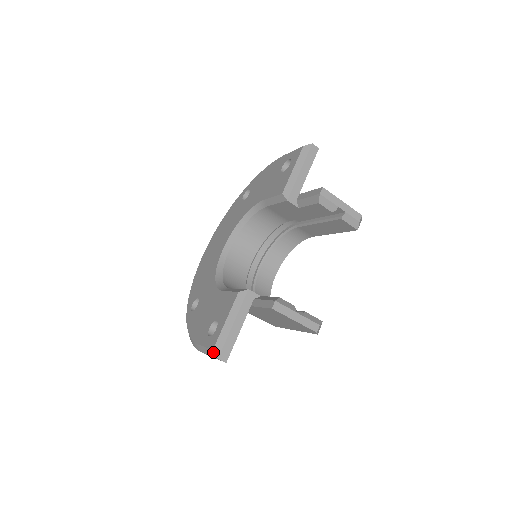
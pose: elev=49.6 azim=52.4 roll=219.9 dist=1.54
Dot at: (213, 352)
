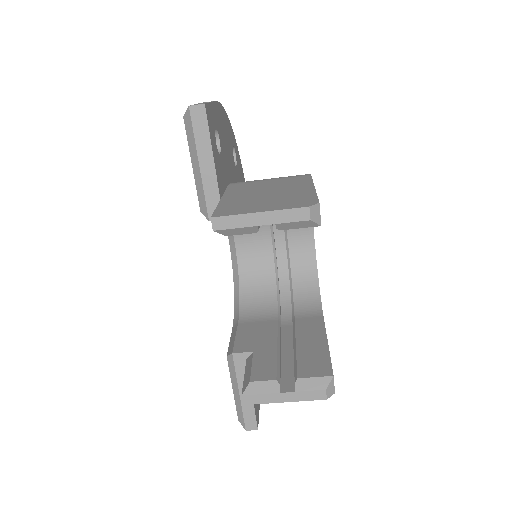
Dot at: (240, 421)
